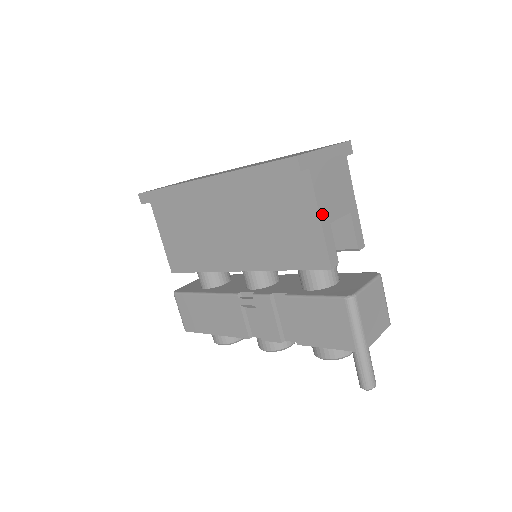
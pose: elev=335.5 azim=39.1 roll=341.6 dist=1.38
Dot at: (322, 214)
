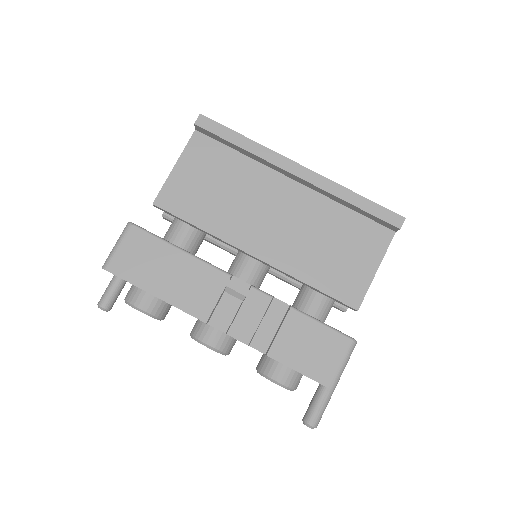
Dot at: (377, 267)
